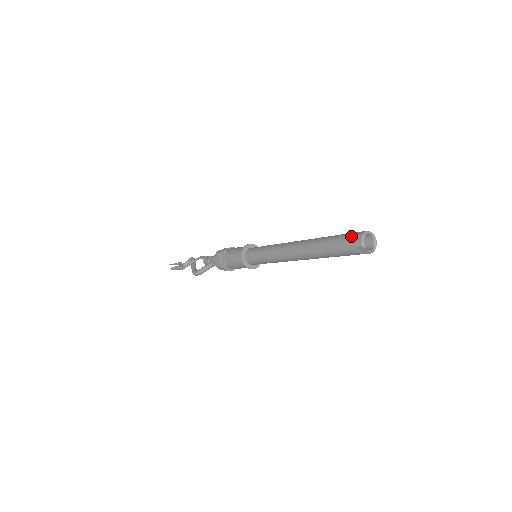
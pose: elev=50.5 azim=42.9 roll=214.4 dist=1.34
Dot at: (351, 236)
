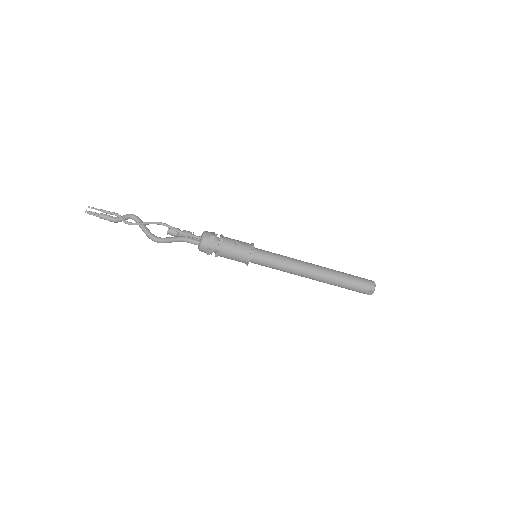
Dot at: (367, 281)
